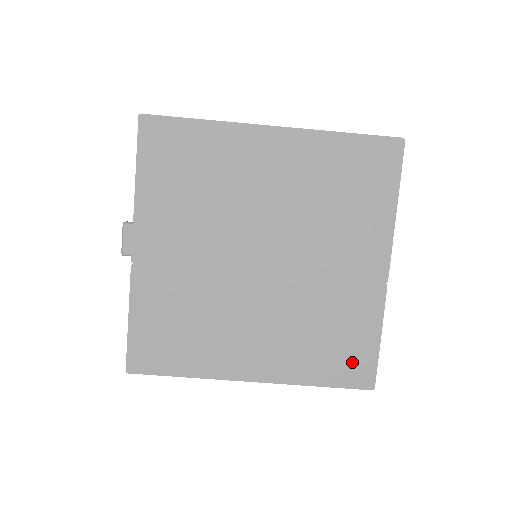
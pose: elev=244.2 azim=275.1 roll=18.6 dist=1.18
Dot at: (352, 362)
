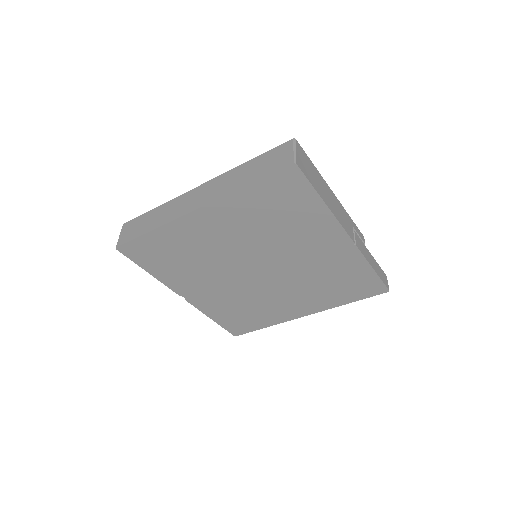
Dot at: (362, 287)
